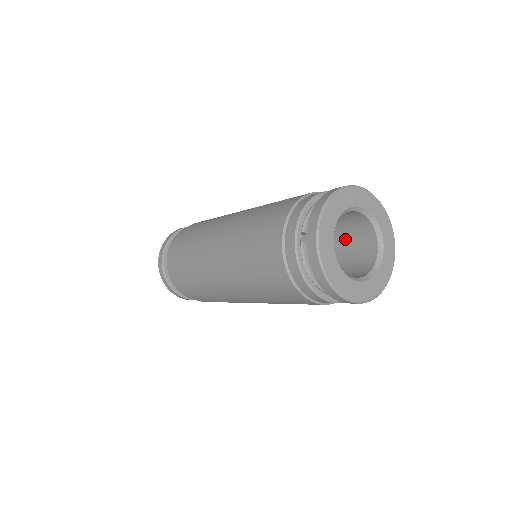
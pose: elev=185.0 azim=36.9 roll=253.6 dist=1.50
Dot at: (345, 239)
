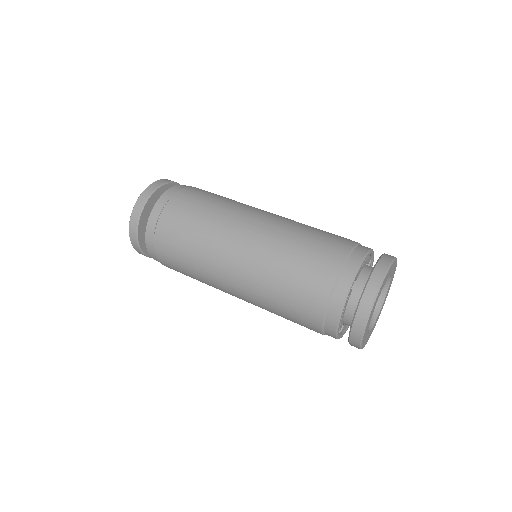
Dot at: occluded
